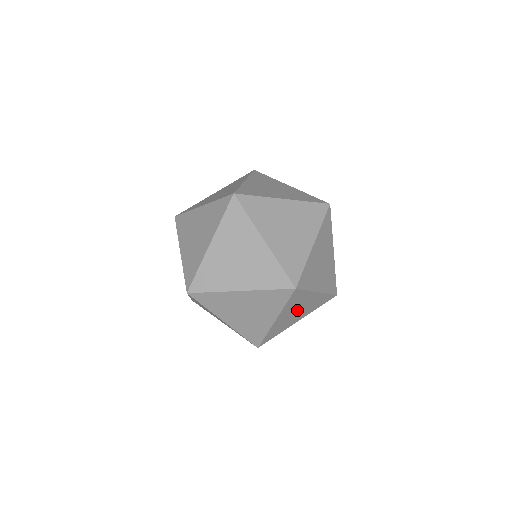
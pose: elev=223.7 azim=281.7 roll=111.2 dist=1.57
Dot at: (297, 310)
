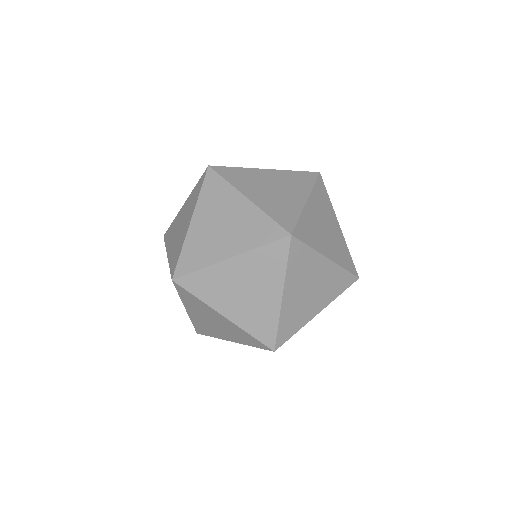
Dot at: (324, 224)
